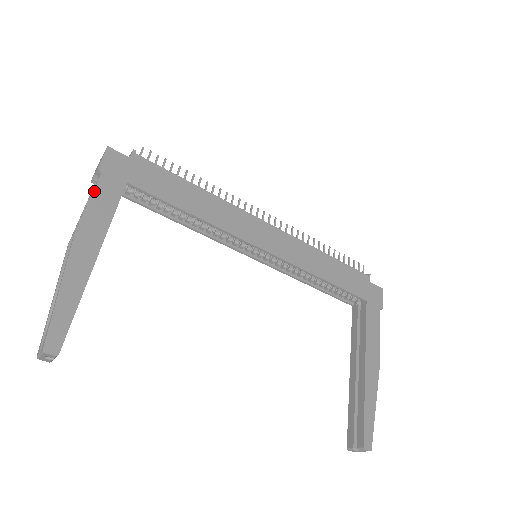
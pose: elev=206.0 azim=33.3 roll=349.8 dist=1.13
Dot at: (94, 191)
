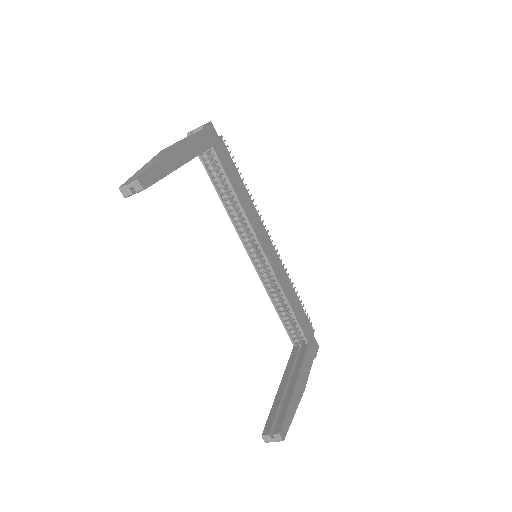
Dot at: (196, 133)
